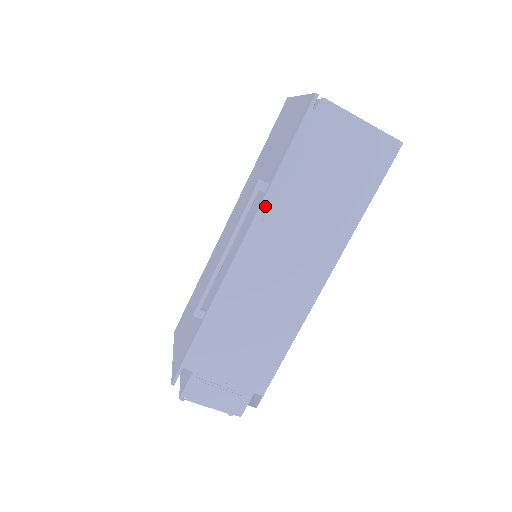
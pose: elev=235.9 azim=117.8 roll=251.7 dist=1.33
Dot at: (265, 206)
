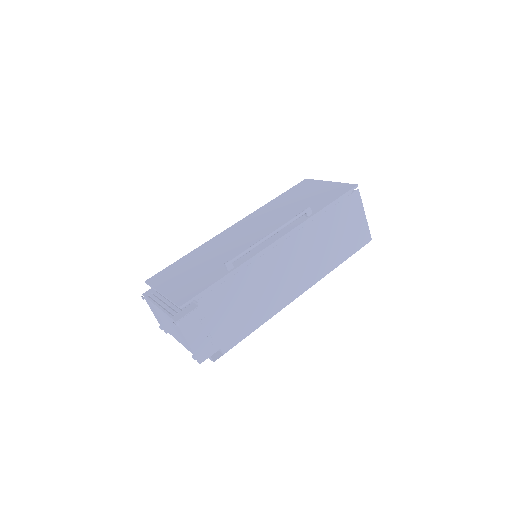
Dot at: (304, 224)
